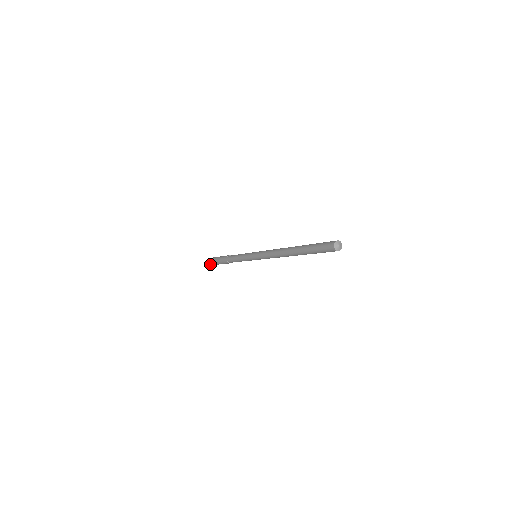
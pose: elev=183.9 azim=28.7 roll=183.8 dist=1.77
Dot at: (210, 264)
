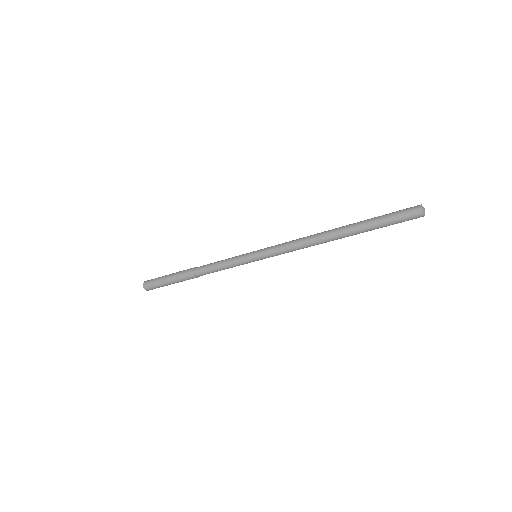
Dot at: (153, 288)
